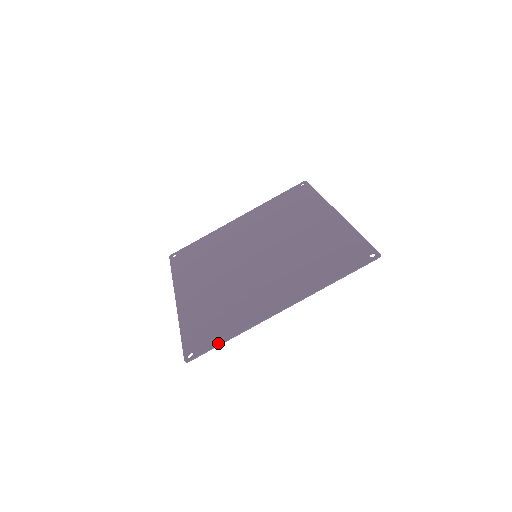
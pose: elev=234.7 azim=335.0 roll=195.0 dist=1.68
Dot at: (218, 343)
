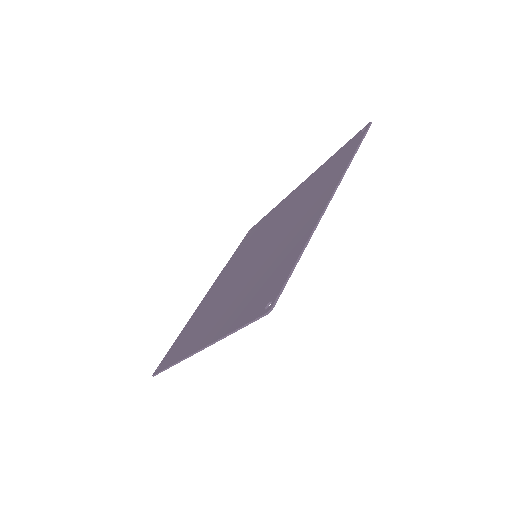
Dot at: (292, 266)
